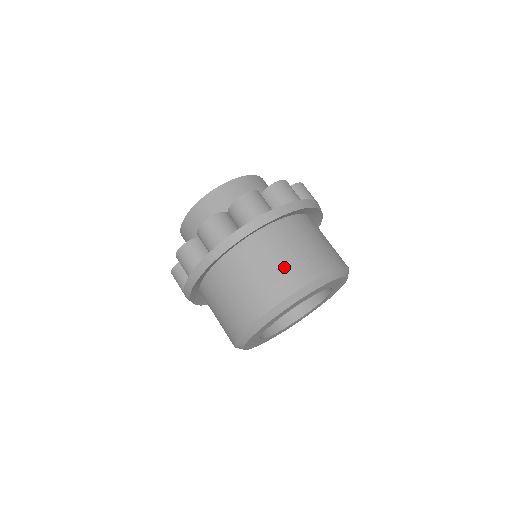
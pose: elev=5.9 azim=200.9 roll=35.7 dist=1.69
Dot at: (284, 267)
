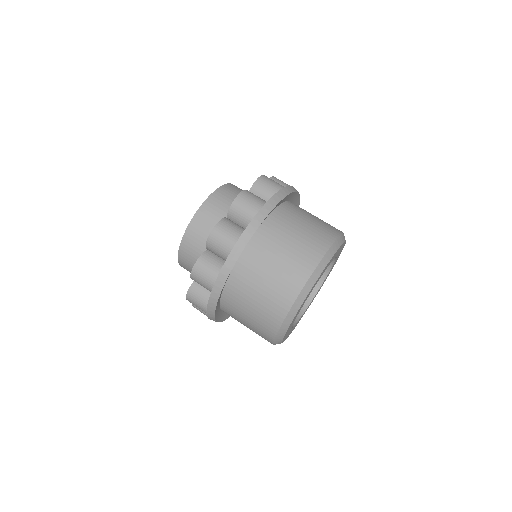
Dot at: occluded
